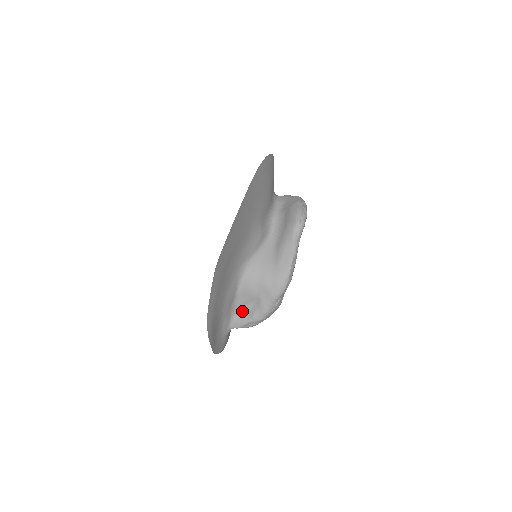
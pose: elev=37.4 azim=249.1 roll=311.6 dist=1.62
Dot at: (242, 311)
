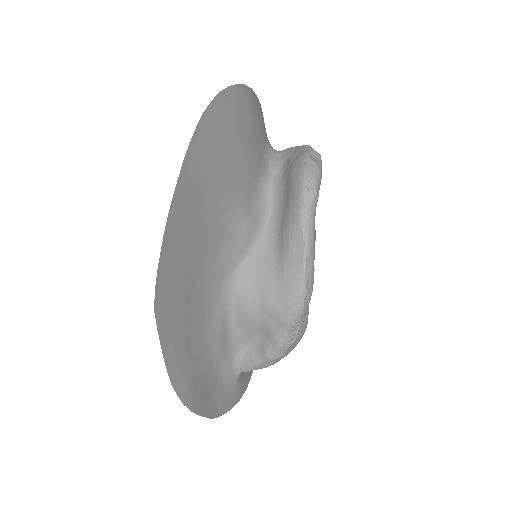
Dot at: (248, 346)
